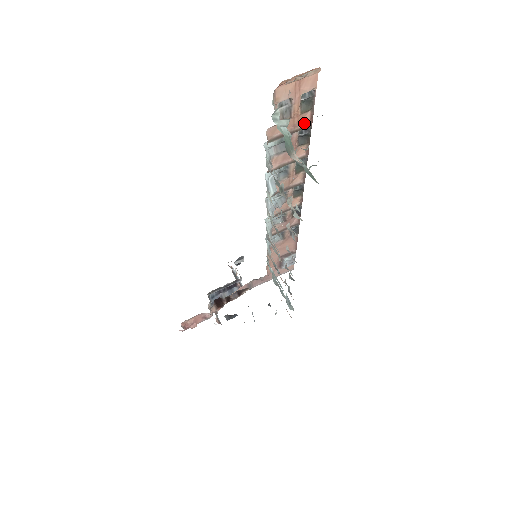
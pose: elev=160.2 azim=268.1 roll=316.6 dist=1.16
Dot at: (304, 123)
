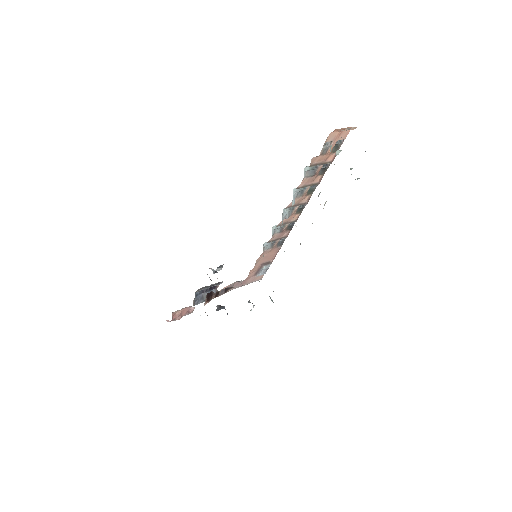
Dot at: (329, 160)
